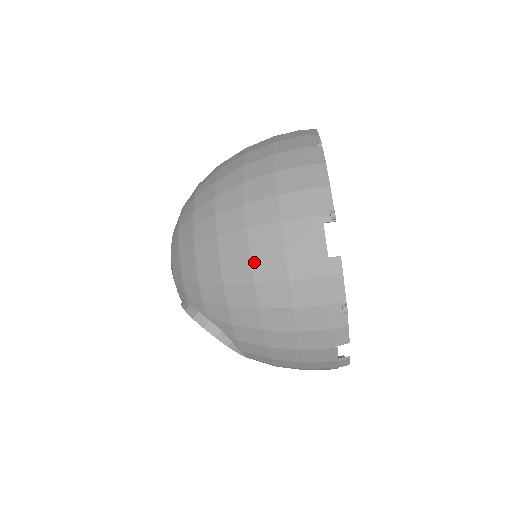
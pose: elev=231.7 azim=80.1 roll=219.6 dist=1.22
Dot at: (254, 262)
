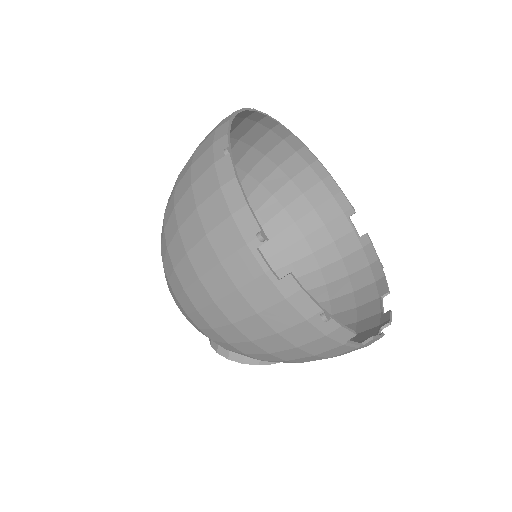
Dot at: (220, 307)
